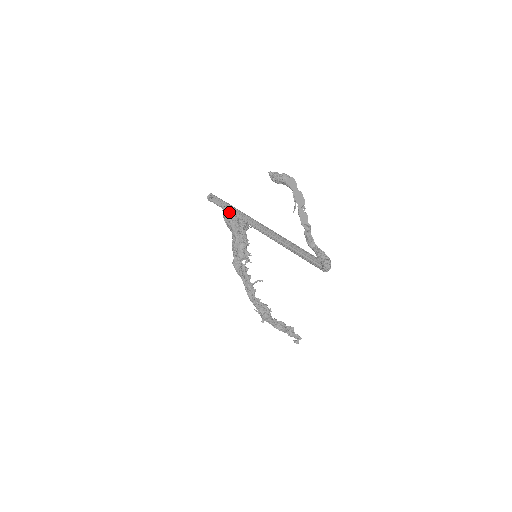
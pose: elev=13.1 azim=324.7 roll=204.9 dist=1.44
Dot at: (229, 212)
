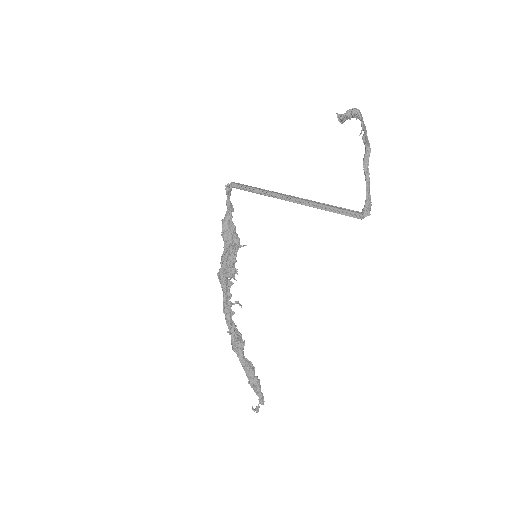
Dot at: (252, 191)
